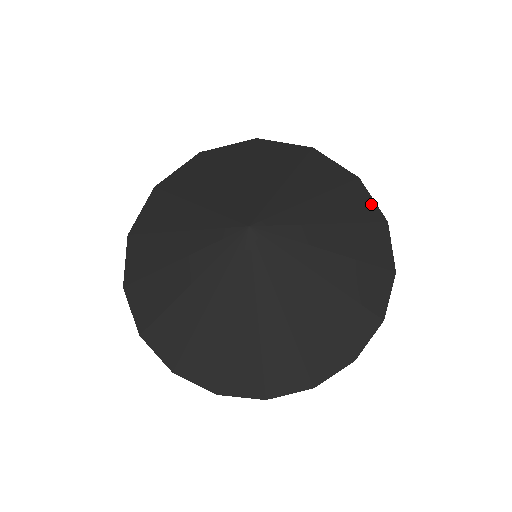
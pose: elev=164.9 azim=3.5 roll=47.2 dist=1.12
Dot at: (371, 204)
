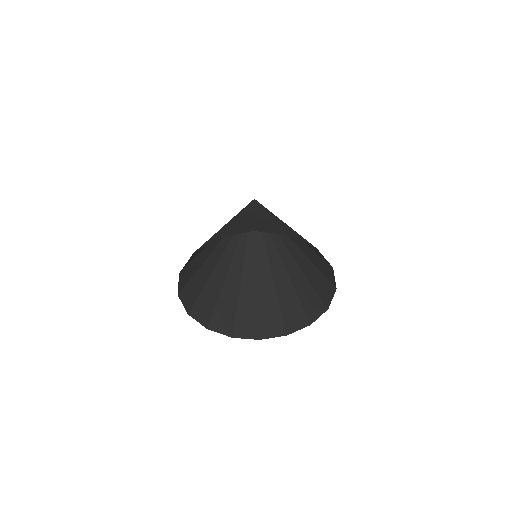
Dot at: (330, 298)
